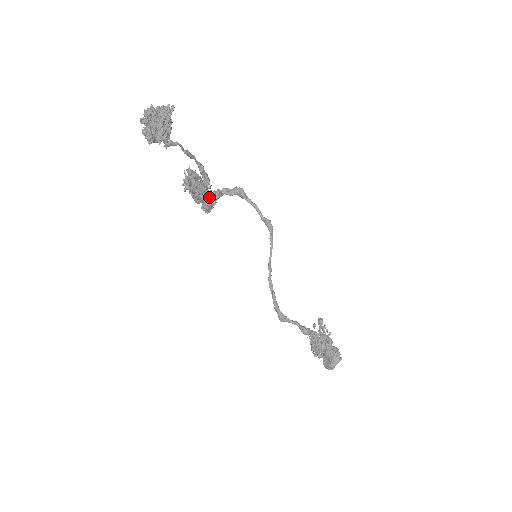
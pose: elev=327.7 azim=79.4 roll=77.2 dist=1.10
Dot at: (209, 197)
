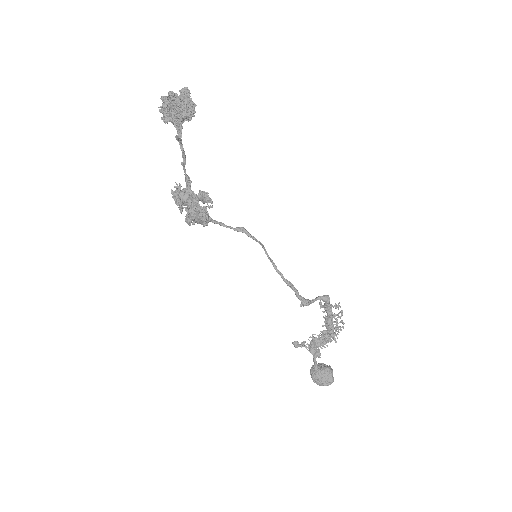
Dot at: (203, 207)
